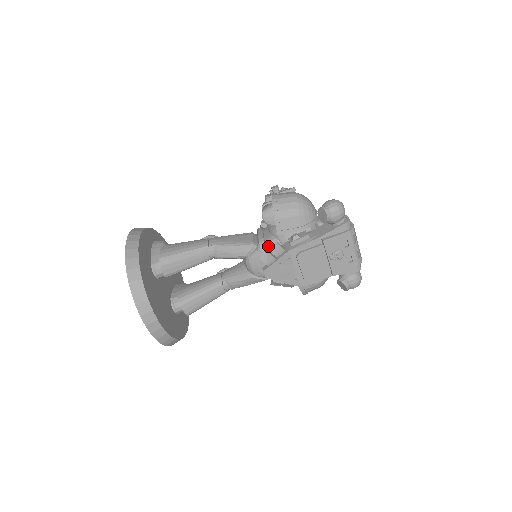
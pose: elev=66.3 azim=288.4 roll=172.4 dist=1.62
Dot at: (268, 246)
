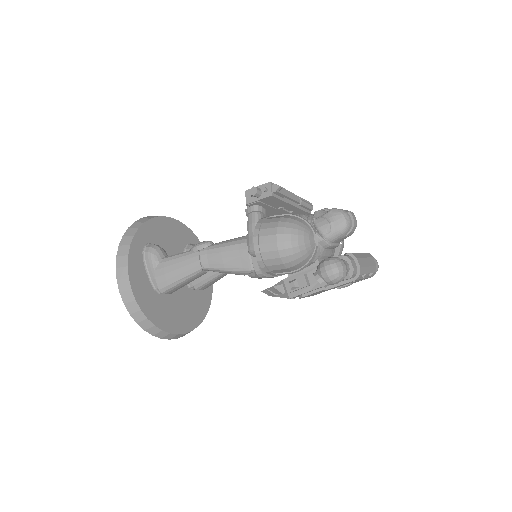
Dot at: occluded
